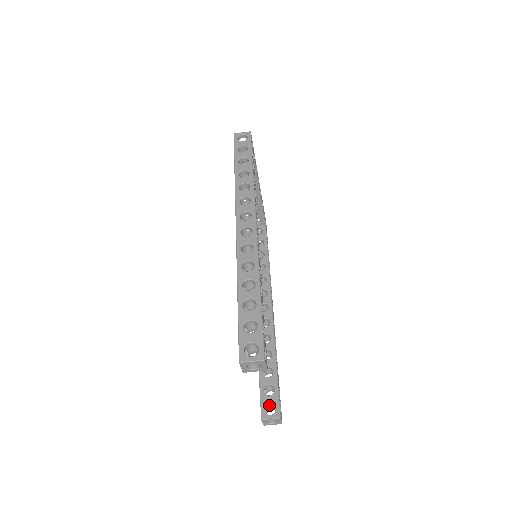
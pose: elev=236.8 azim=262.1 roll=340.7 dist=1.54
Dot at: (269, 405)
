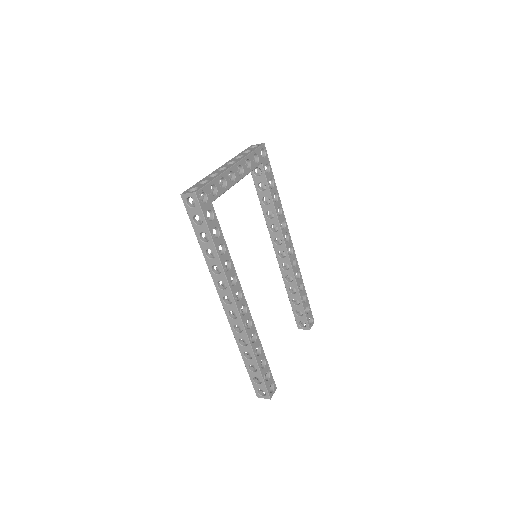
Dot at: occluded
